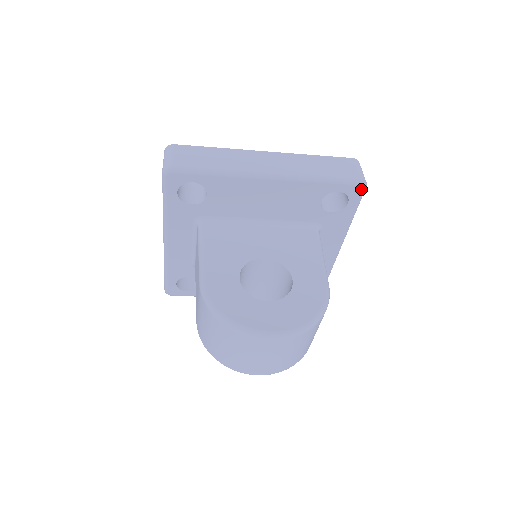
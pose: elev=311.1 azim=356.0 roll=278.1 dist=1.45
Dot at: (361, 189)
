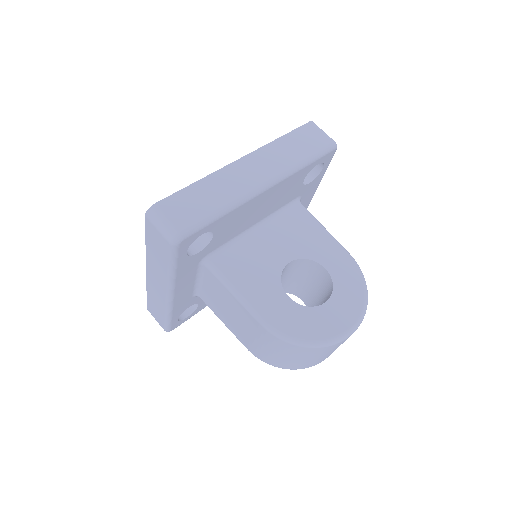
Dot at: (334, 152)
